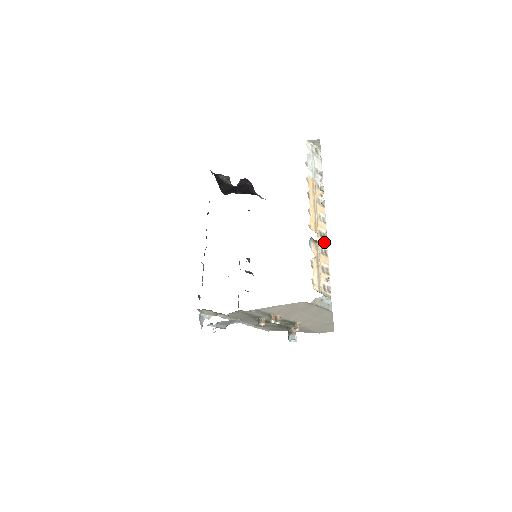
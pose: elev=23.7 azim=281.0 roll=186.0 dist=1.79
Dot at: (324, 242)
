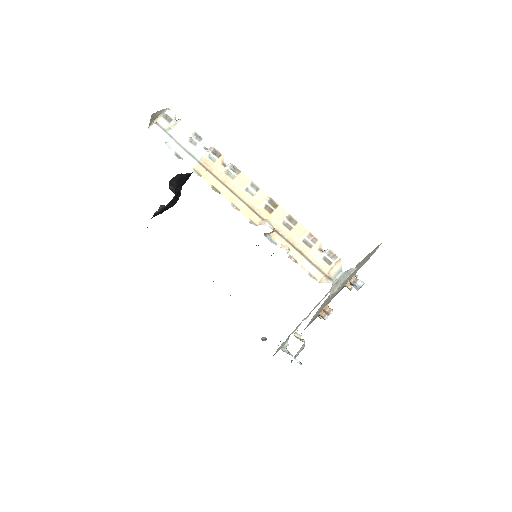
Dot at: (279, 213)
